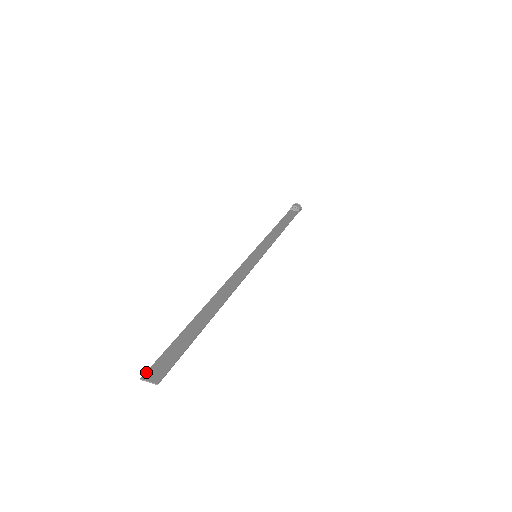
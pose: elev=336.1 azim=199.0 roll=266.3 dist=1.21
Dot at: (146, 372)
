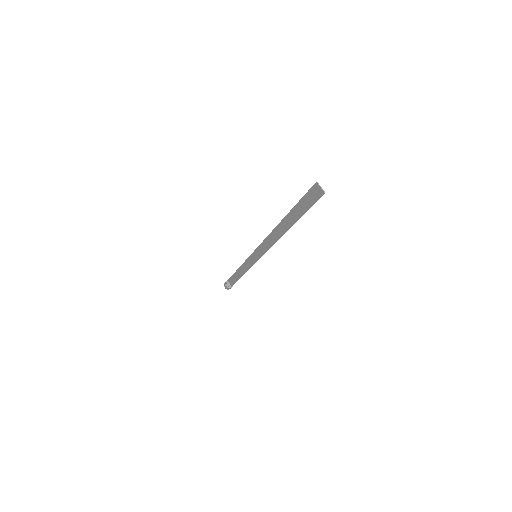
Dot at: (314, 185)
